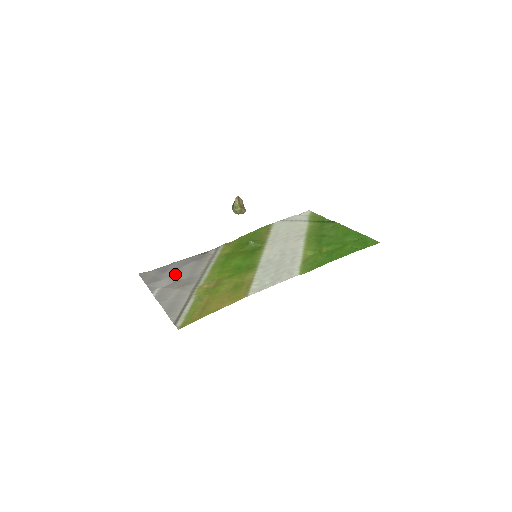
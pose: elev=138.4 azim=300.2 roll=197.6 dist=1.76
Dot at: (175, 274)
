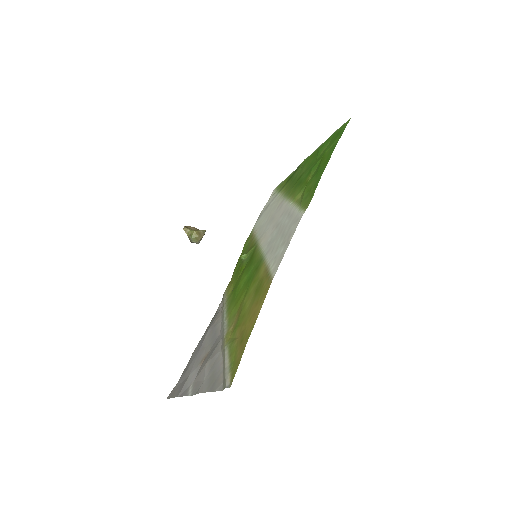
Dot at: (198, 357)
